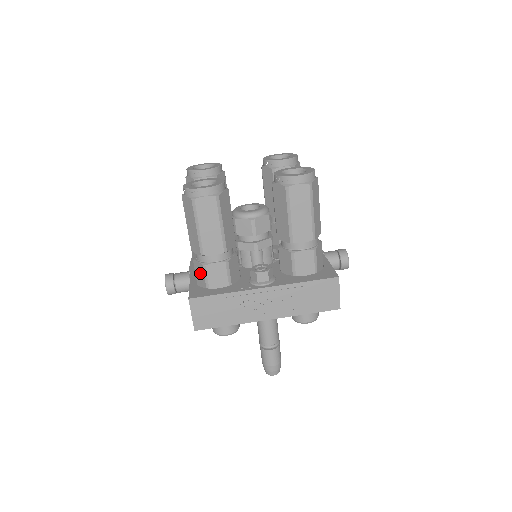
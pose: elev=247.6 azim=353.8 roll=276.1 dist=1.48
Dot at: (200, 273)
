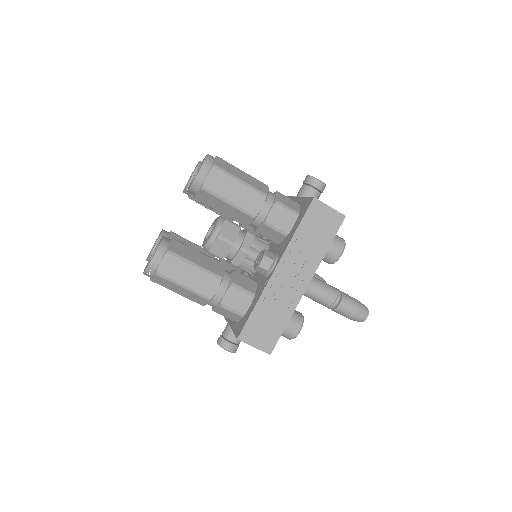
Dot at: (226, 313)
